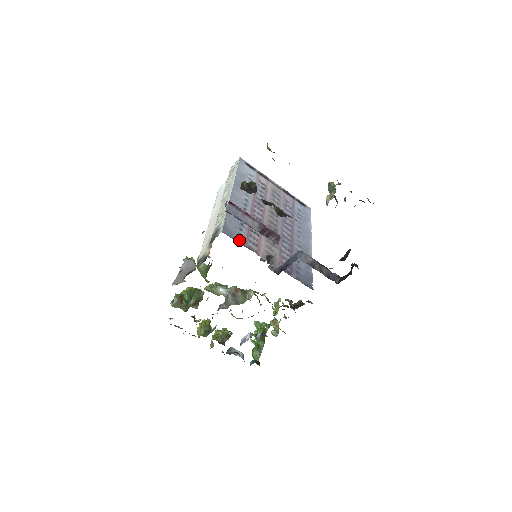
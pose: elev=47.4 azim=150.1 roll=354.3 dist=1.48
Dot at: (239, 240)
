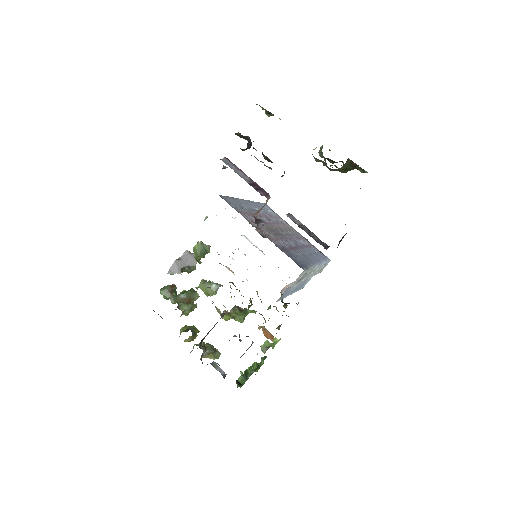
Dot at: (233, 207)
